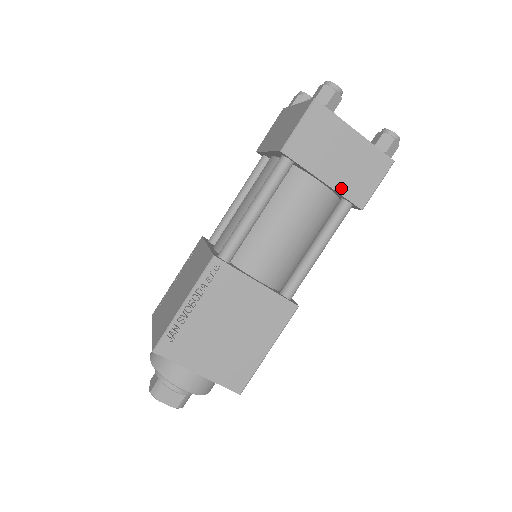
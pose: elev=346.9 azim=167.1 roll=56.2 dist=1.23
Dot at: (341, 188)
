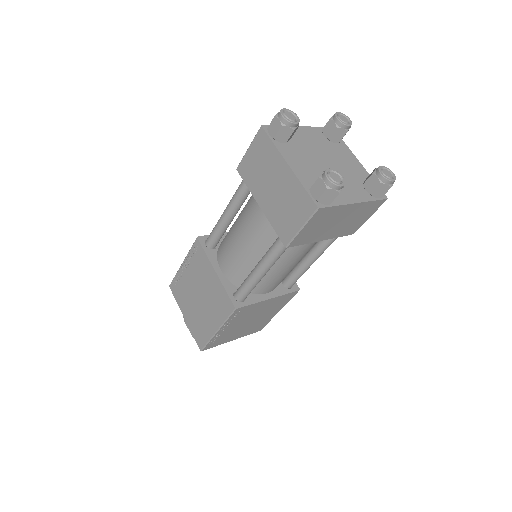
Dot at: (337, 235)
